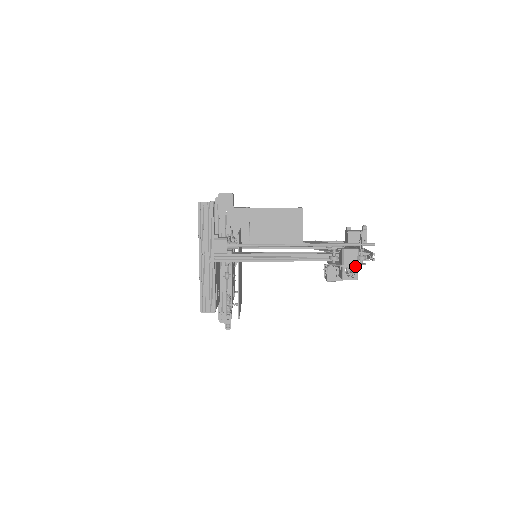
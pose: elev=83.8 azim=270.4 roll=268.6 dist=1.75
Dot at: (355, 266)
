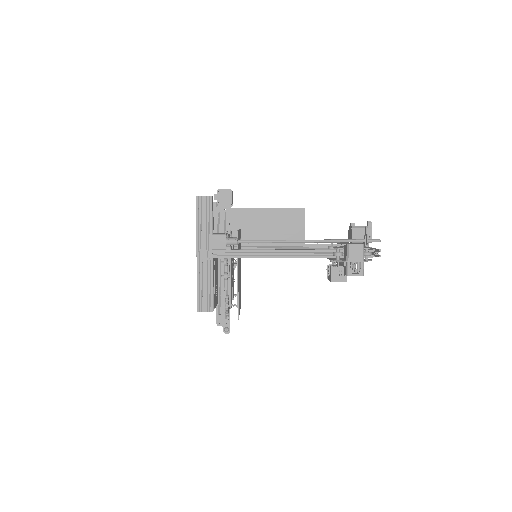
Dot at: (360, 262)
